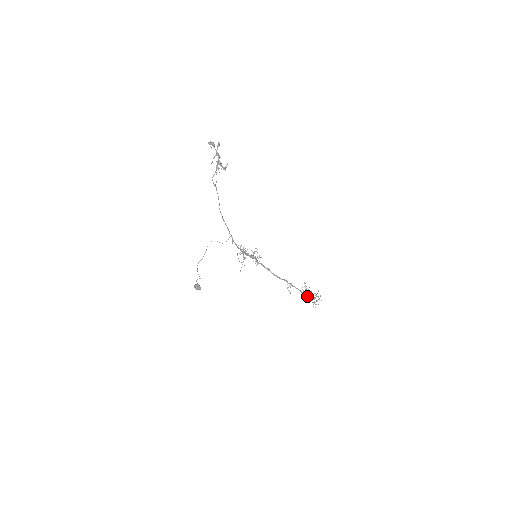
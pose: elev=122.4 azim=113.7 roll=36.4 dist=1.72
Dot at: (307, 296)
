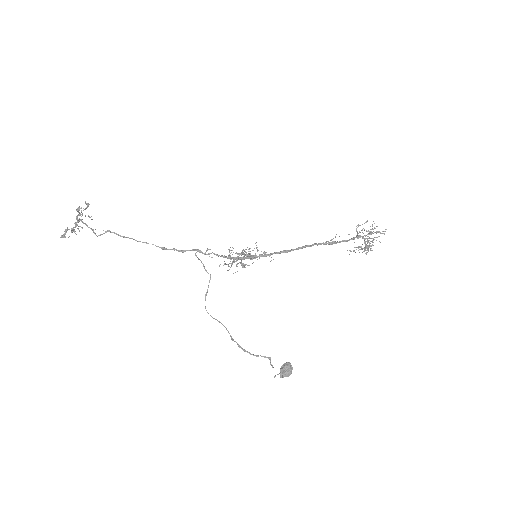
Dot at: (362, 237)
